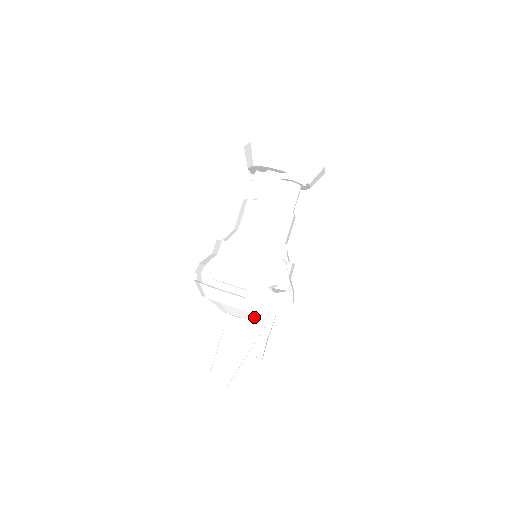
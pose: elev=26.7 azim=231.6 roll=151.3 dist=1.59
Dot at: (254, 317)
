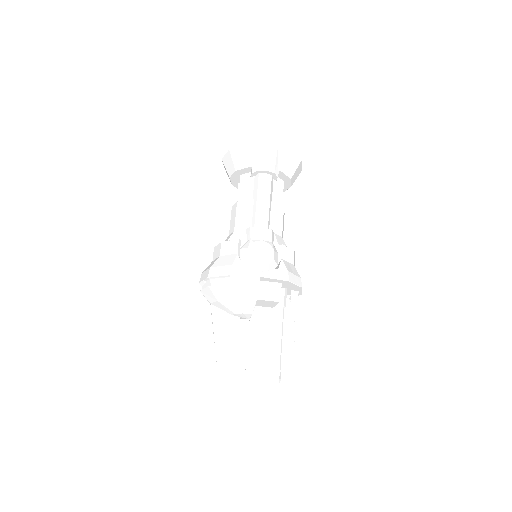
Dot at: (271, 316)
